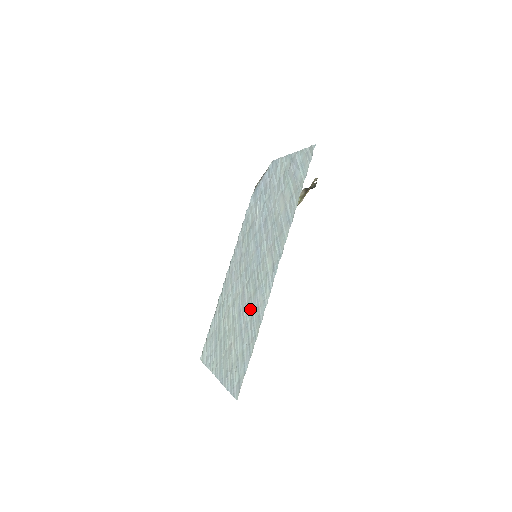
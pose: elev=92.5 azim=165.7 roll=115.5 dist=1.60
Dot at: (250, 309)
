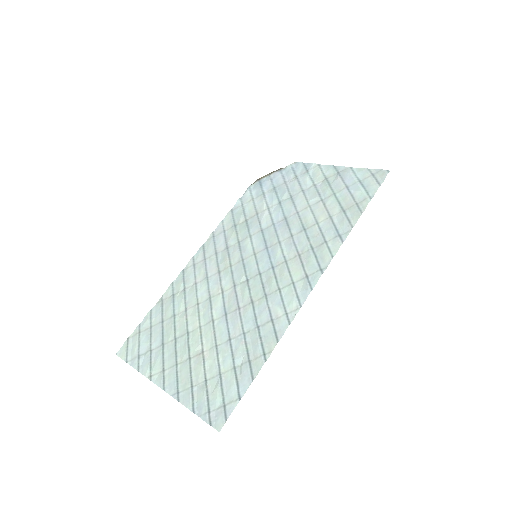
Dot at: (252, 317)
